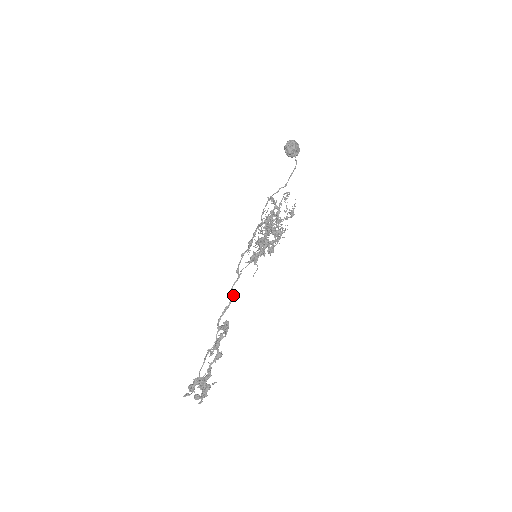
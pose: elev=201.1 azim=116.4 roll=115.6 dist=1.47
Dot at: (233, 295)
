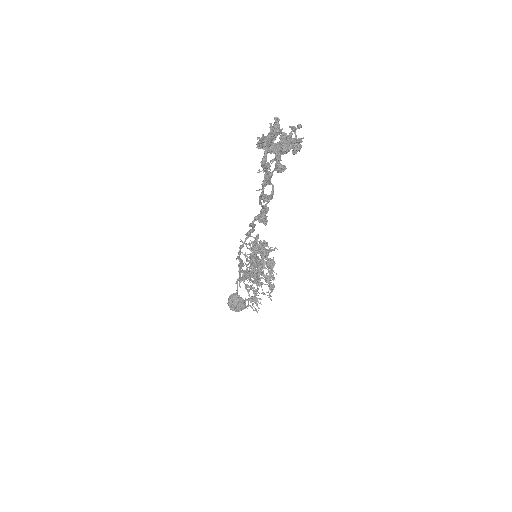
Dot at: (252, 230)
